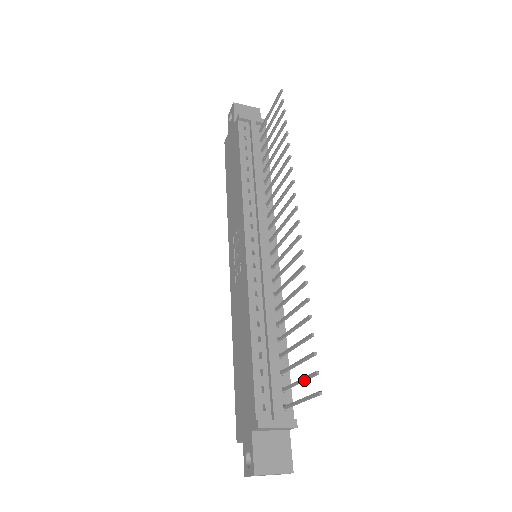
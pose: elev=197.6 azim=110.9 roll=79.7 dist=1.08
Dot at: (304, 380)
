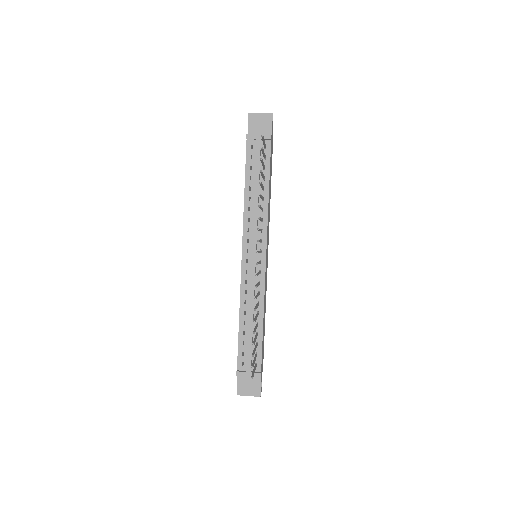
Dot at: occluded
